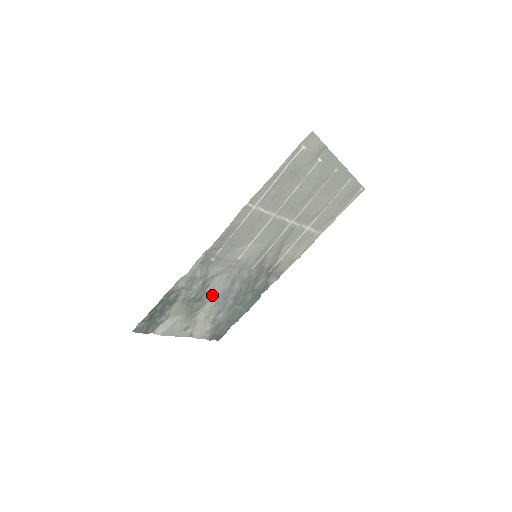
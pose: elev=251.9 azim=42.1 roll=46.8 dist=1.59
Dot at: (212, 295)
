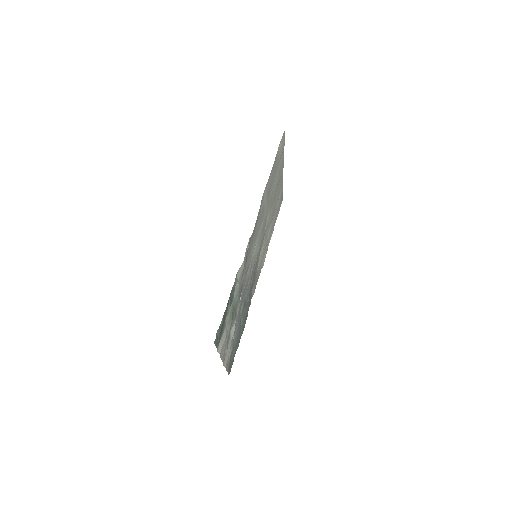
Dot at: (240, 301)
